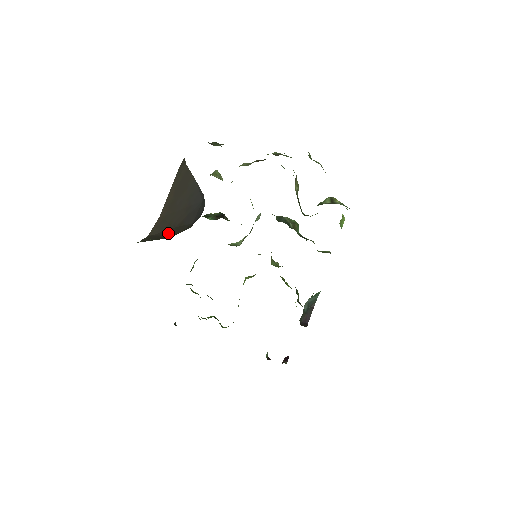
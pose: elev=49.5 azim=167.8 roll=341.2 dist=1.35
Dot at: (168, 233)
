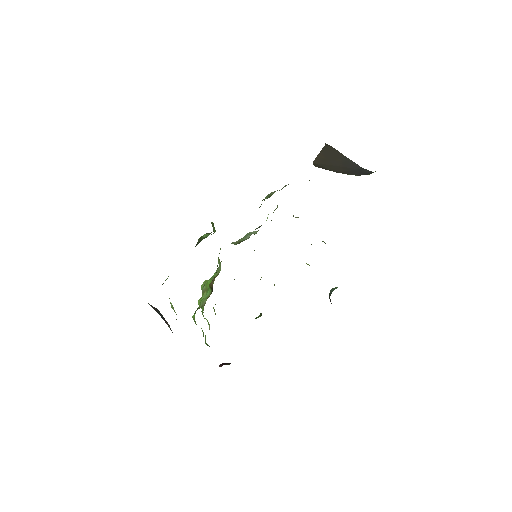
Dot at: occluded
